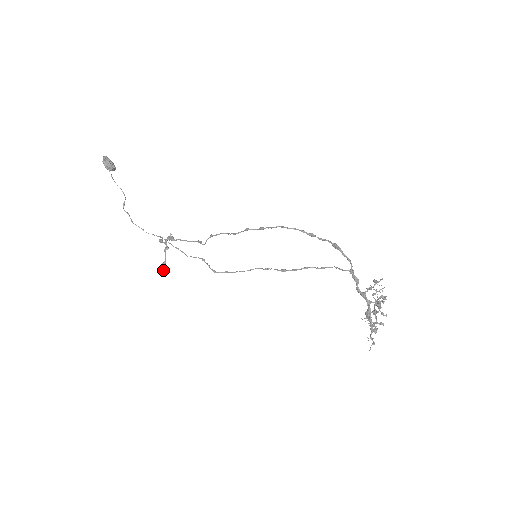
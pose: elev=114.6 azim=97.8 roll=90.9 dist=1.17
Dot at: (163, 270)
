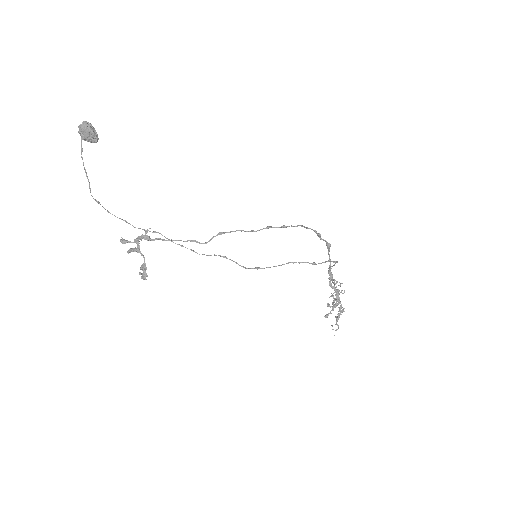
Dot at: (143, 275)
